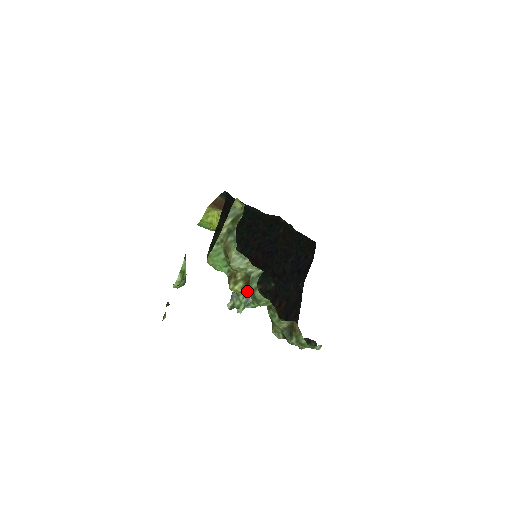
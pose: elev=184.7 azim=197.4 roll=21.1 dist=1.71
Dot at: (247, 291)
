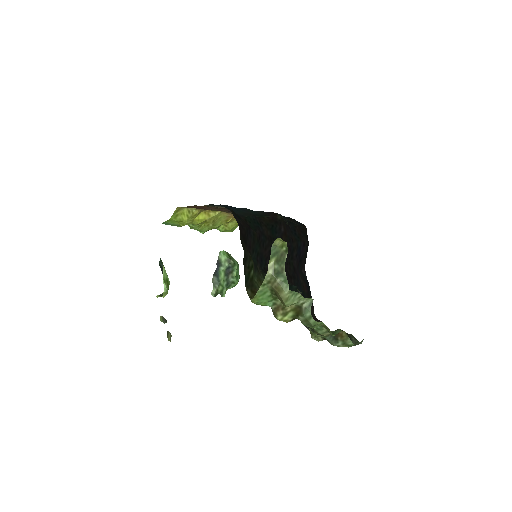
Dot at: (298, 319)
